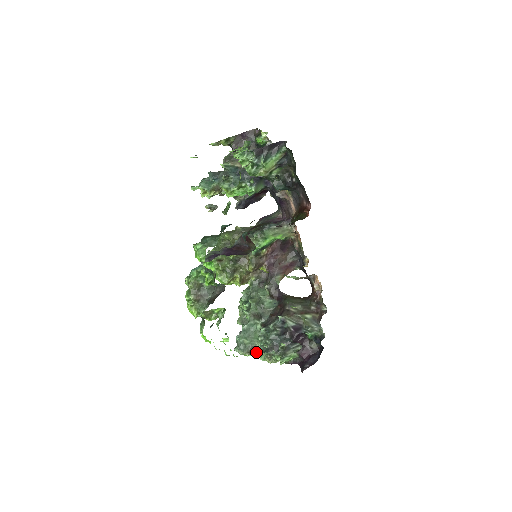
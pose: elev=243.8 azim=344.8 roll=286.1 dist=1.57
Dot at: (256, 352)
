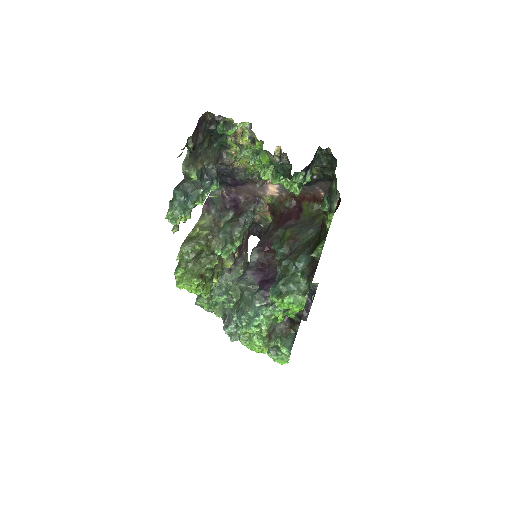
Dot at: occluded
